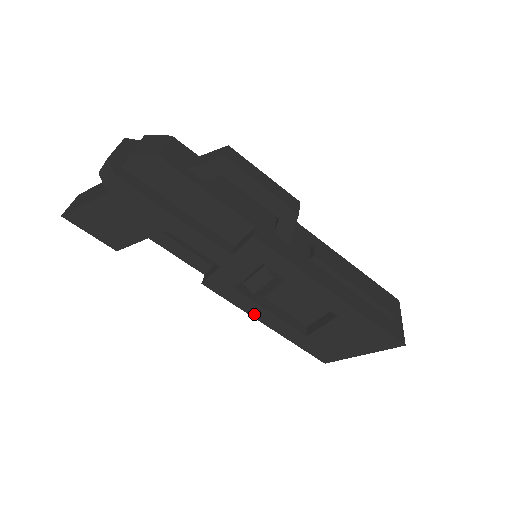
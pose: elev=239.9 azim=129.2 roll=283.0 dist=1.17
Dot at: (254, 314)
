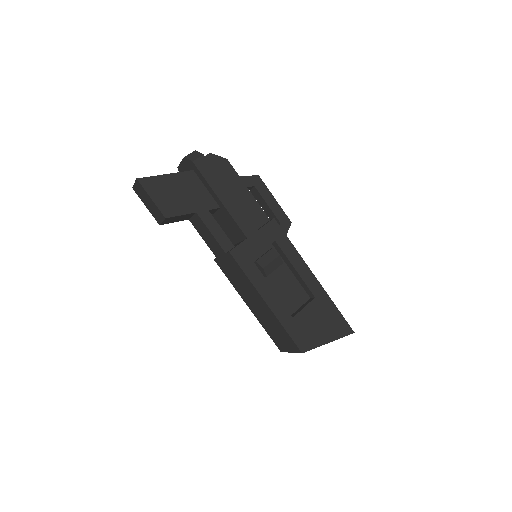
Dot at: (259, 289)
